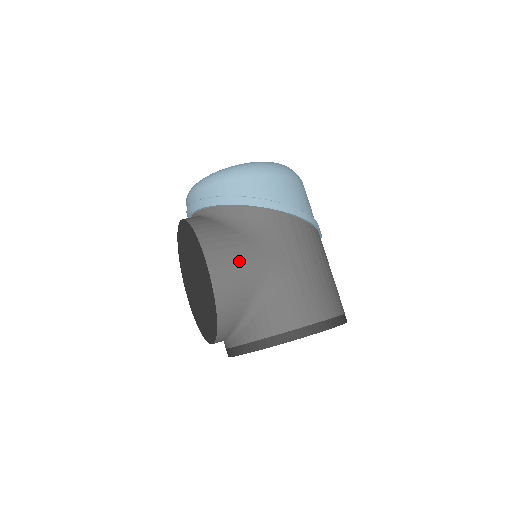
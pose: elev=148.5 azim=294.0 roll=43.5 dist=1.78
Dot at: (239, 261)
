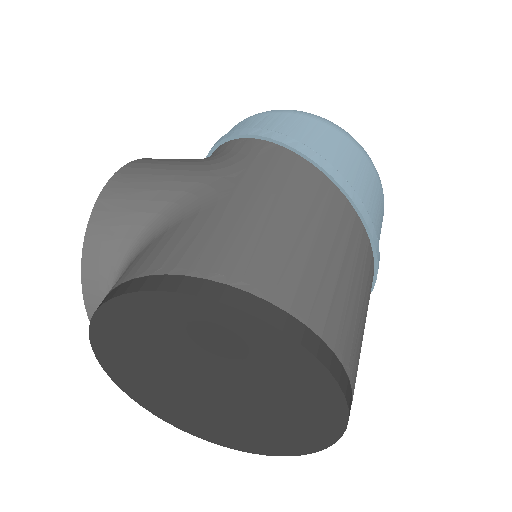
Dot at: (160, 175)
